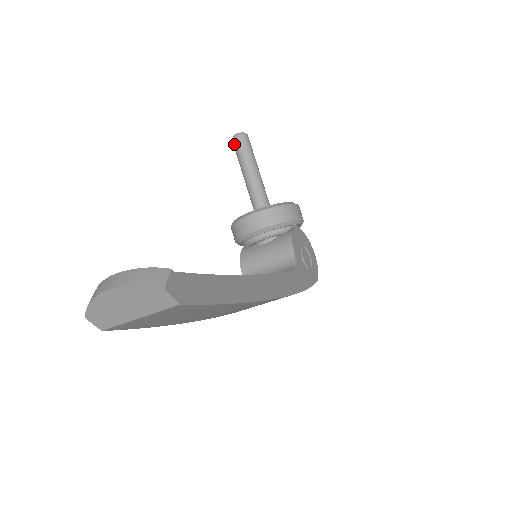
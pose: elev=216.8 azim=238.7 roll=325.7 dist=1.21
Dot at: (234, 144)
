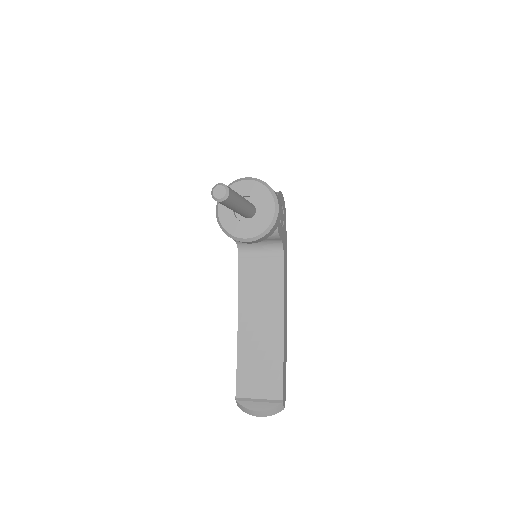
Dot at: occluded
